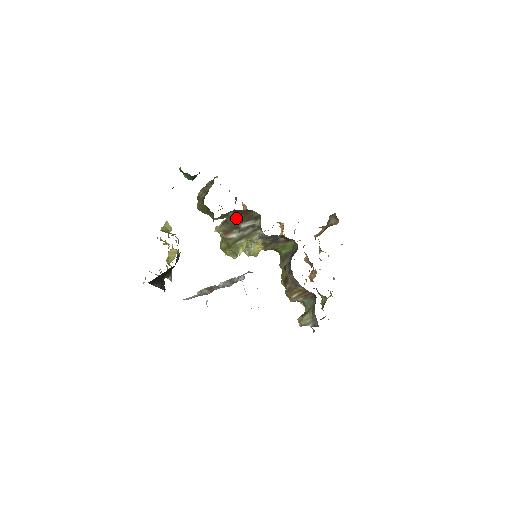
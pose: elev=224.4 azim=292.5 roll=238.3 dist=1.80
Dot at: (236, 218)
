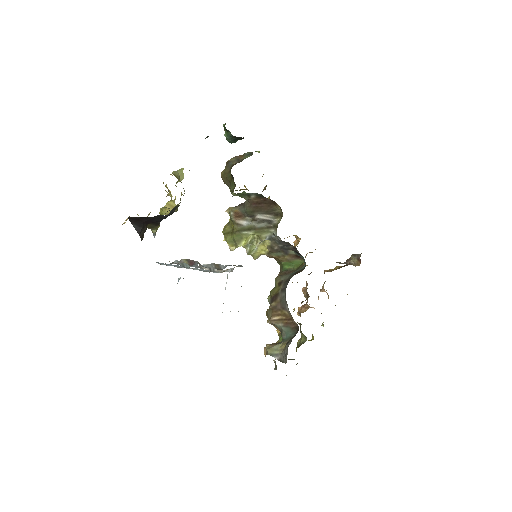
Dot at: (256, 205)
